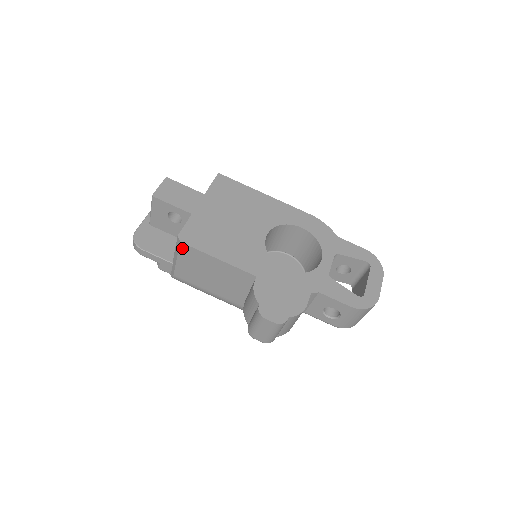
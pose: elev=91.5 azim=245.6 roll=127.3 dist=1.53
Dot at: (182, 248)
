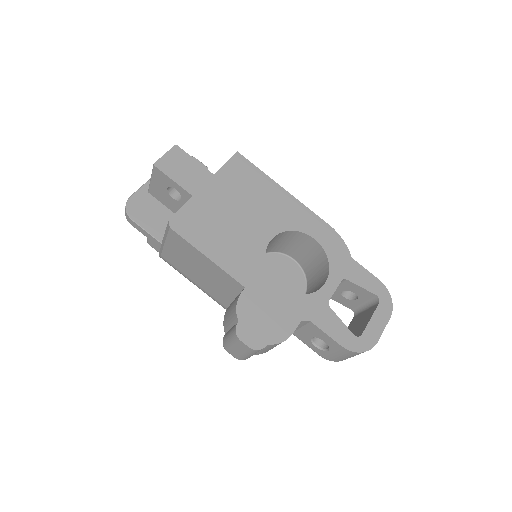
Dot at: (171, 234)
